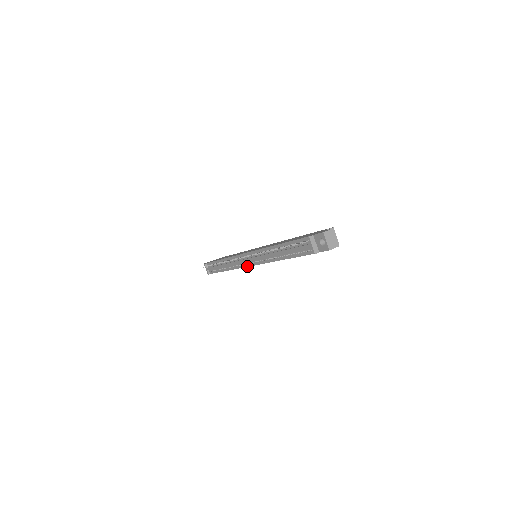
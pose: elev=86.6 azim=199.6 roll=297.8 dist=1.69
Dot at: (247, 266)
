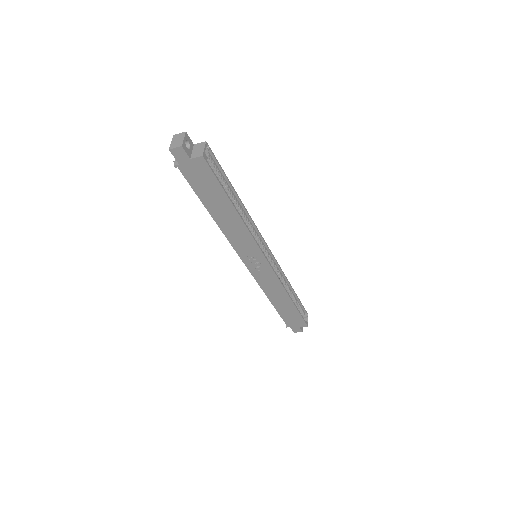
Dot at: (248, 268)
